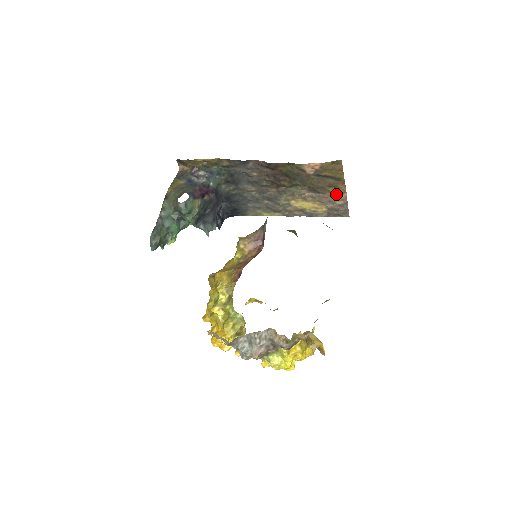
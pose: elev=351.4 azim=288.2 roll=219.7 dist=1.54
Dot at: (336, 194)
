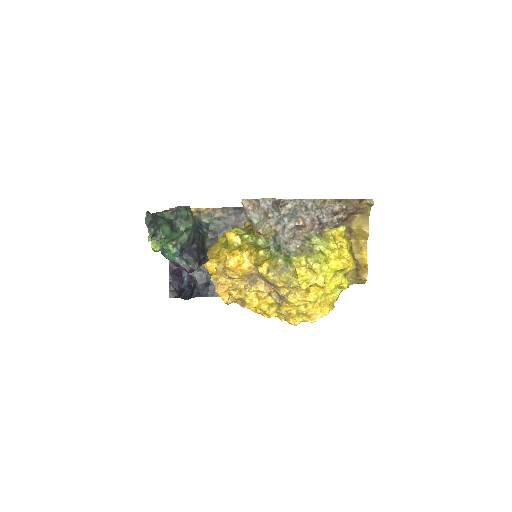
Dot at: occluded
